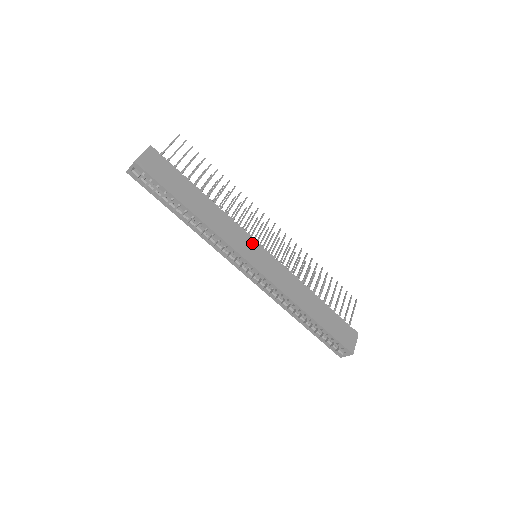
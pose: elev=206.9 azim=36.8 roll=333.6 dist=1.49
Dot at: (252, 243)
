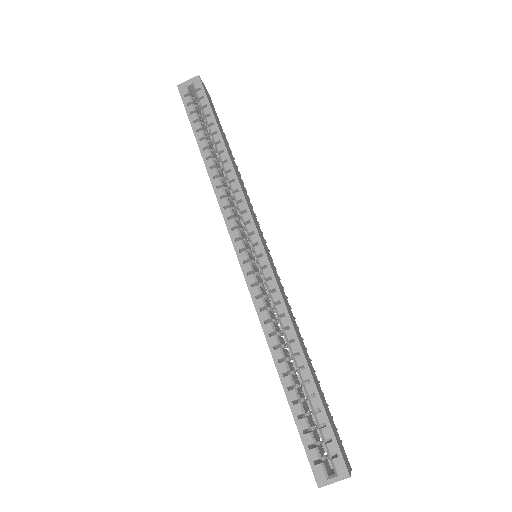
Dot at: (262, 234)
